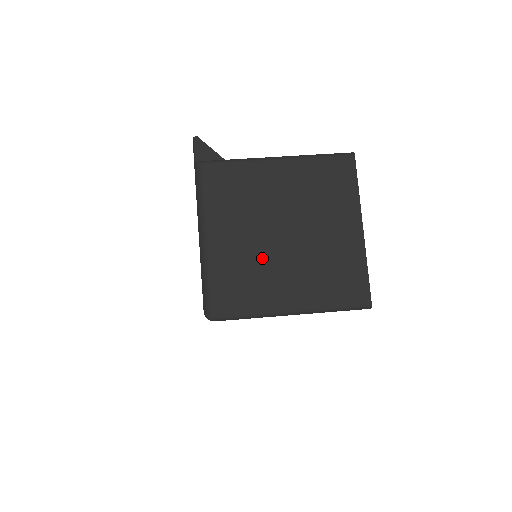
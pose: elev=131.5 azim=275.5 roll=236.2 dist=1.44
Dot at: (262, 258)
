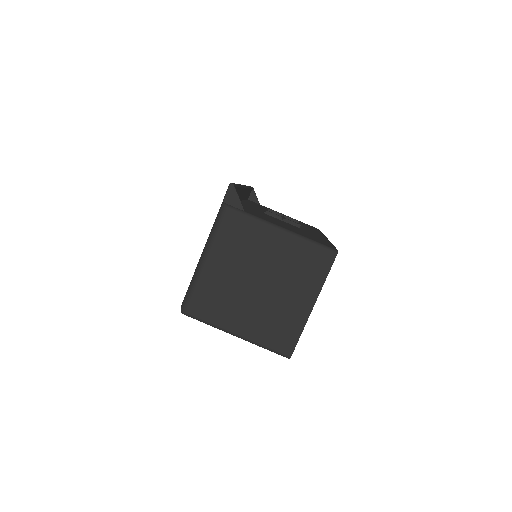
Dot at: (235, 292)
